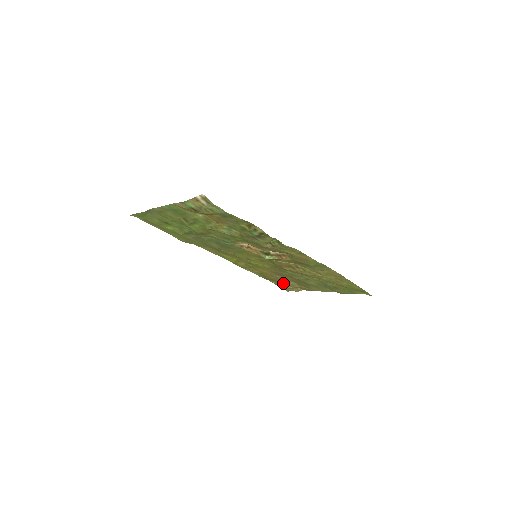
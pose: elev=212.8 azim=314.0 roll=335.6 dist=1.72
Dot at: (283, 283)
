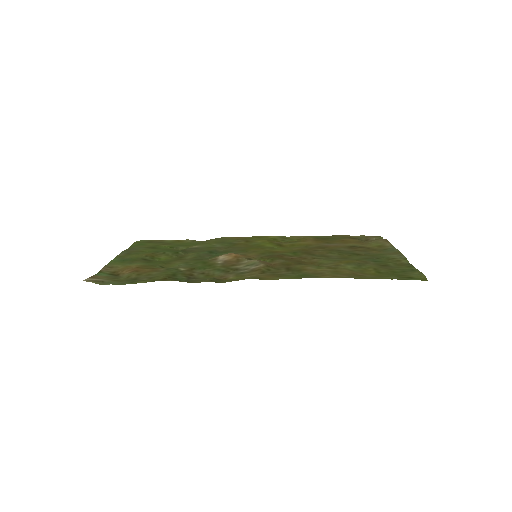
Dot at: (352, 240)
